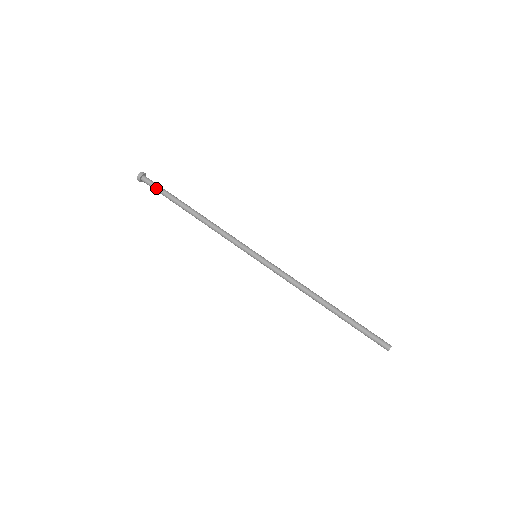
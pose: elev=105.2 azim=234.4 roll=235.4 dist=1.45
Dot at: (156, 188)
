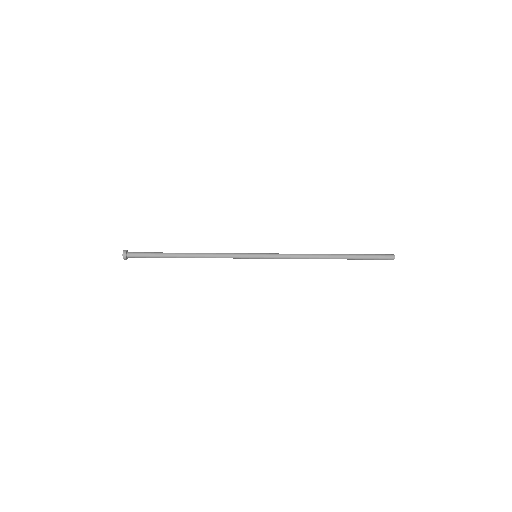
Dot at: (144, 256)
